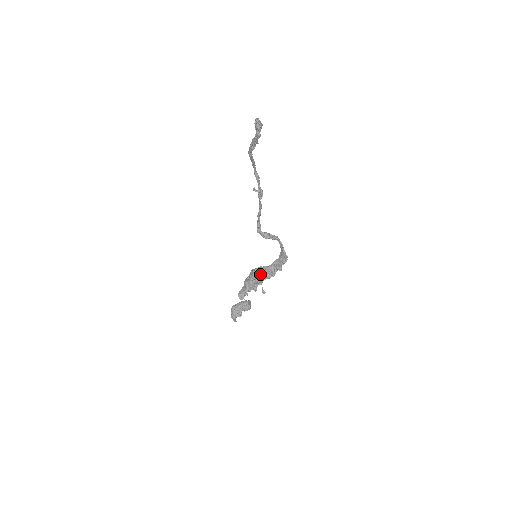
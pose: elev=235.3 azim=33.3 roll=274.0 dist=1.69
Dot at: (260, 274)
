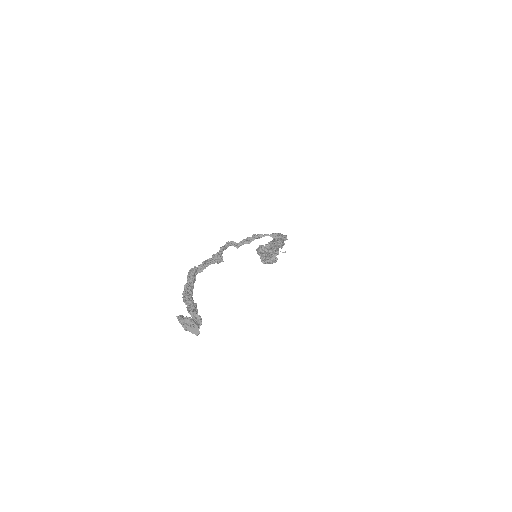
Dot at: (270, 252)
